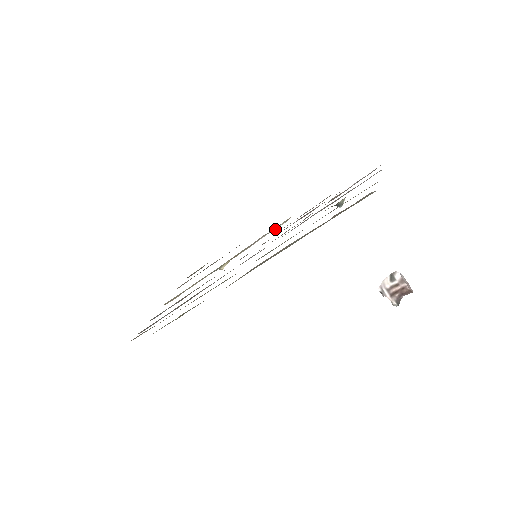
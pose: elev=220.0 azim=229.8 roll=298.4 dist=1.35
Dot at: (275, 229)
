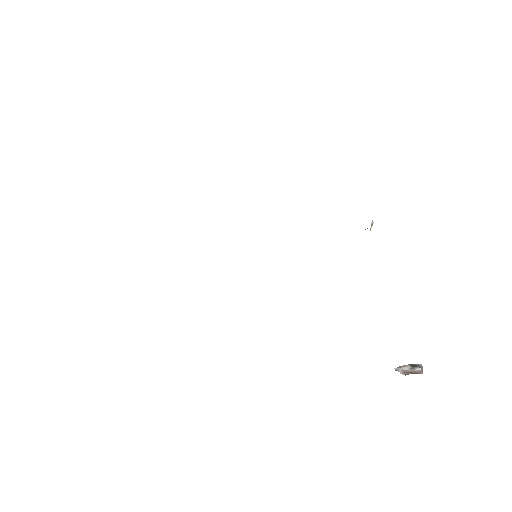
Dot at: occluded
